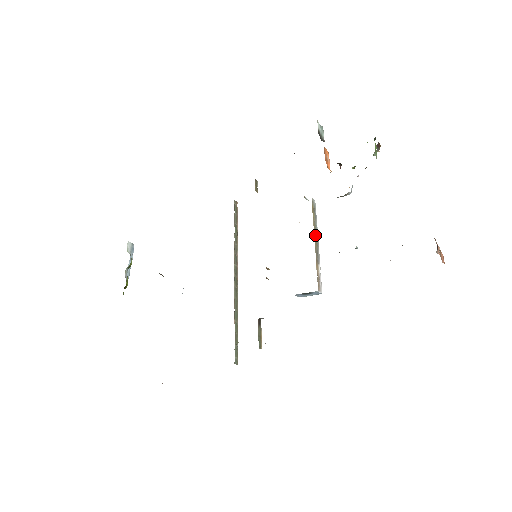
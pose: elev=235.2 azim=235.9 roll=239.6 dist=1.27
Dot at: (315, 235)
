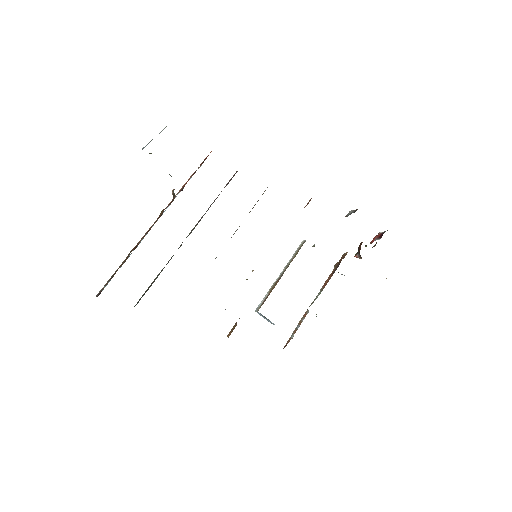
Dot at: occluded
